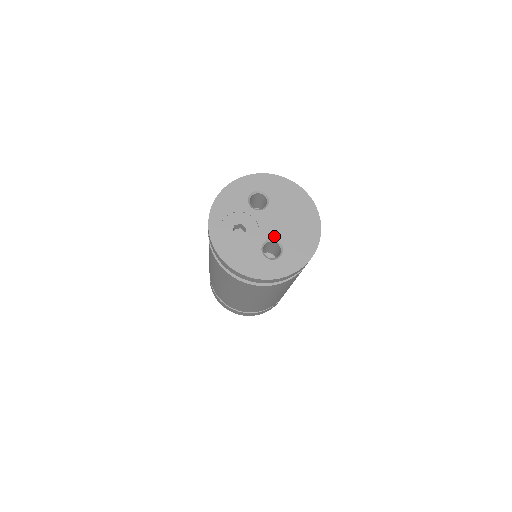
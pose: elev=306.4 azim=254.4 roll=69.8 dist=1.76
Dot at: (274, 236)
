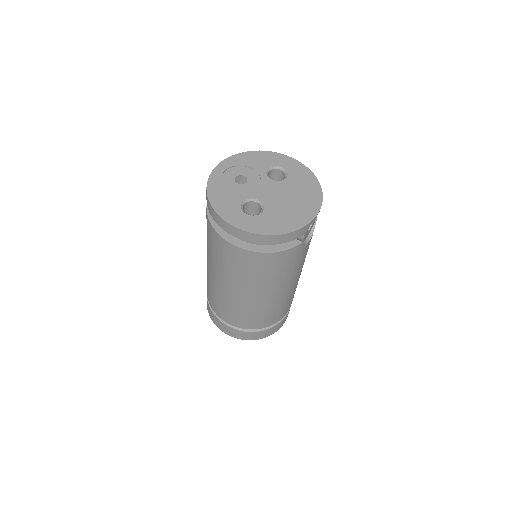
Dot at: (264, 200)
